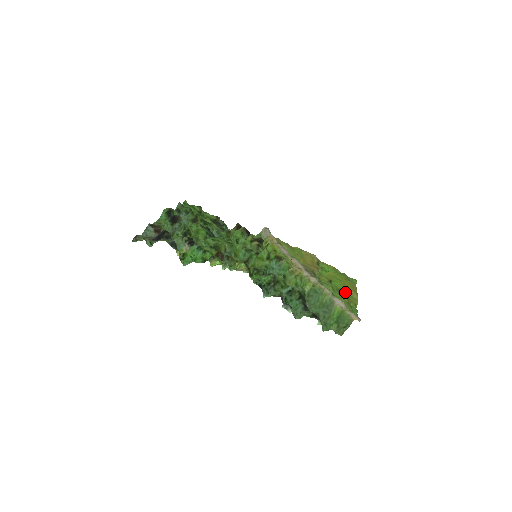
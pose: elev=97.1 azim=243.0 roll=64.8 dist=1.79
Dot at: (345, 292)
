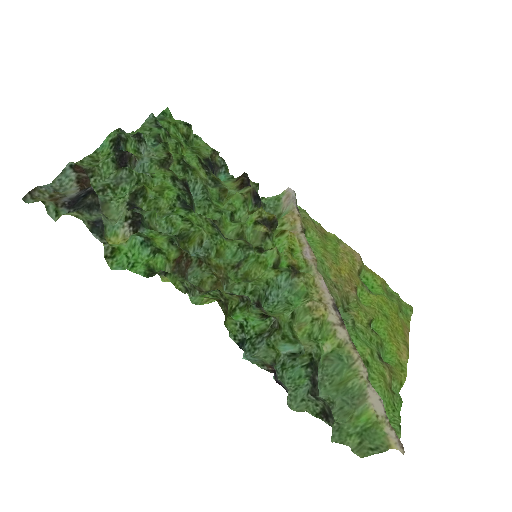
Dot at: (390, 349)
